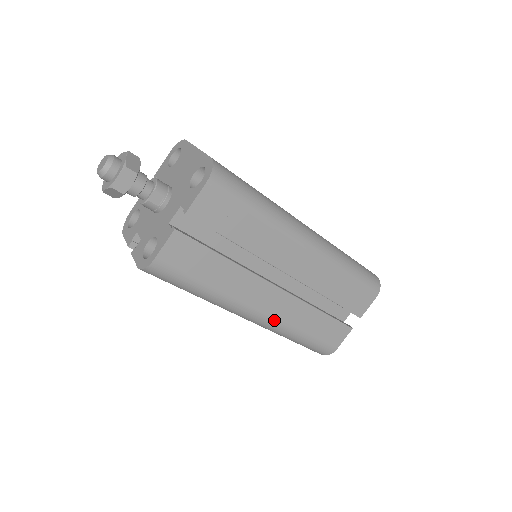
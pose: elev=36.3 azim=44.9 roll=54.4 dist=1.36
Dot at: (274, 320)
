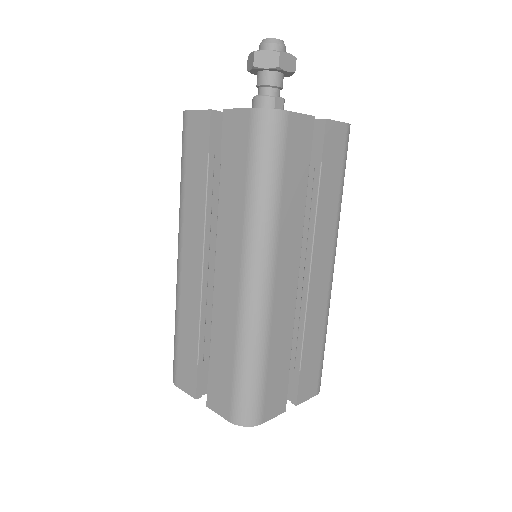
Dot at: (270, 306)
